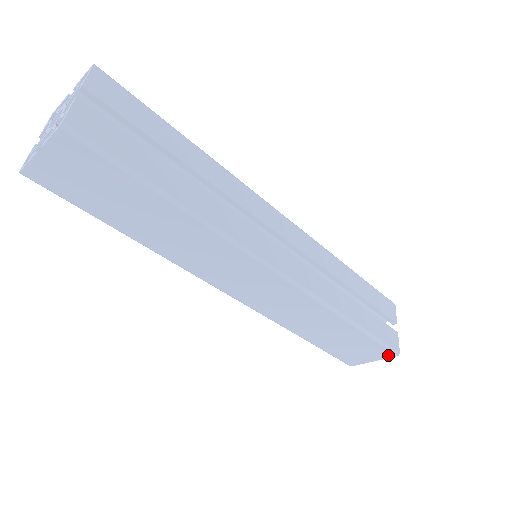
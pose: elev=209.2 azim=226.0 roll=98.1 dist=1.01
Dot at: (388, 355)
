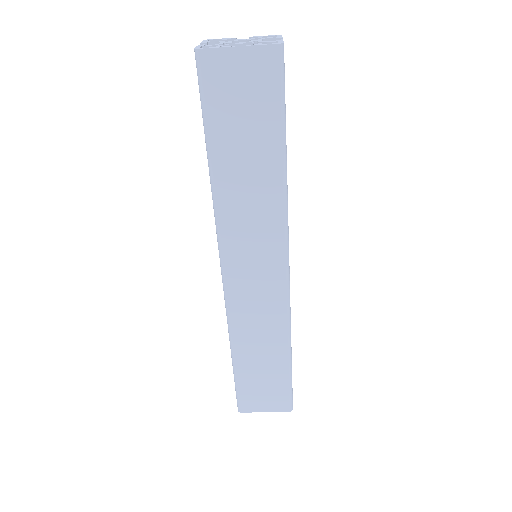
Dot at: (284, 407)
